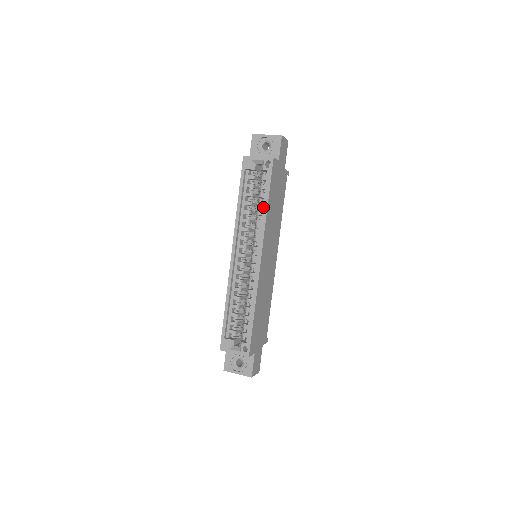
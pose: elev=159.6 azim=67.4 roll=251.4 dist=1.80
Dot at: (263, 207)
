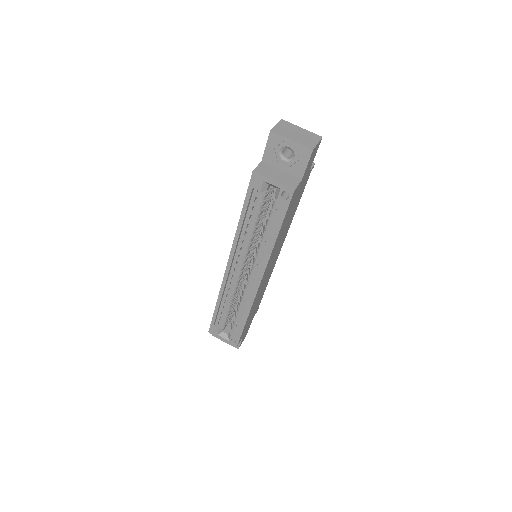
Dot at: (271, 235)
